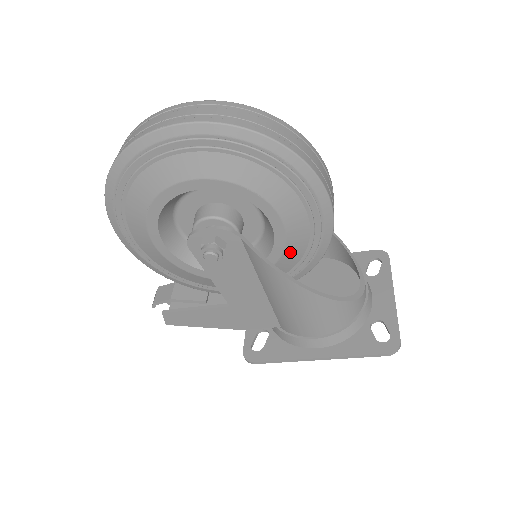
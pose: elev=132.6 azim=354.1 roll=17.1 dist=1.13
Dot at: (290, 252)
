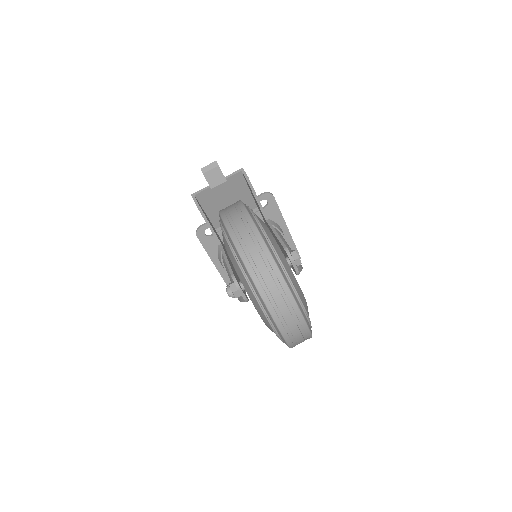
Dot at: occluded
